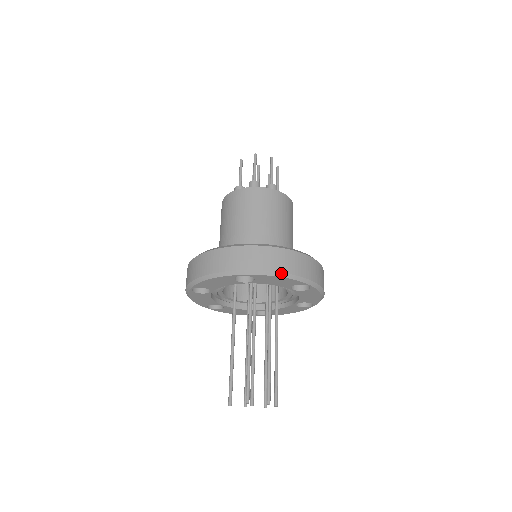
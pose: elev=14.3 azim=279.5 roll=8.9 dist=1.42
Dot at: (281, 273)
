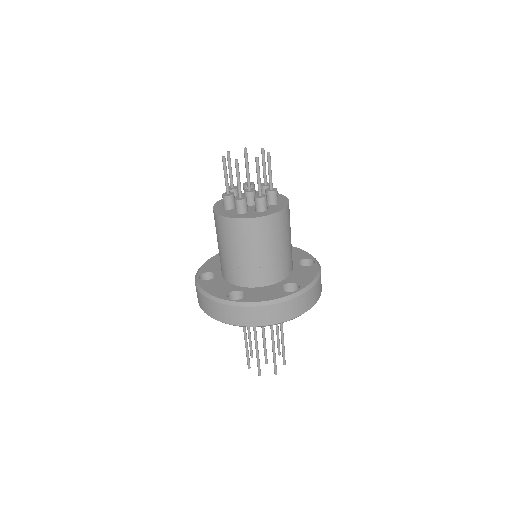
Dot at: (267, 325)
